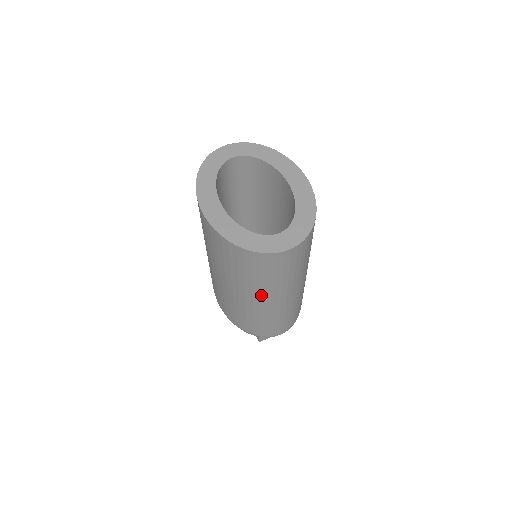
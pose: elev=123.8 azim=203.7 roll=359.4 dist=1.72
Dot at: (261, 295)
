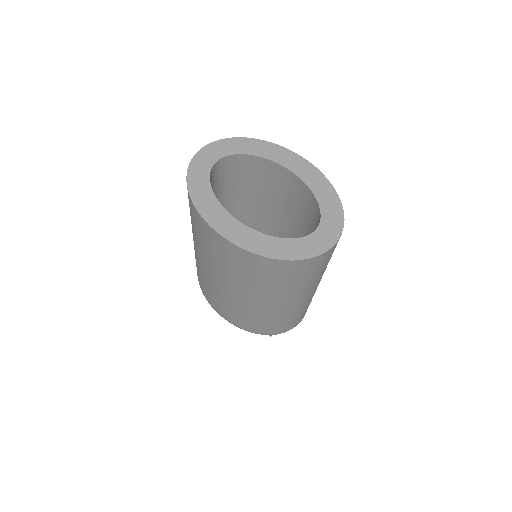
Dot at: (298, 296)
